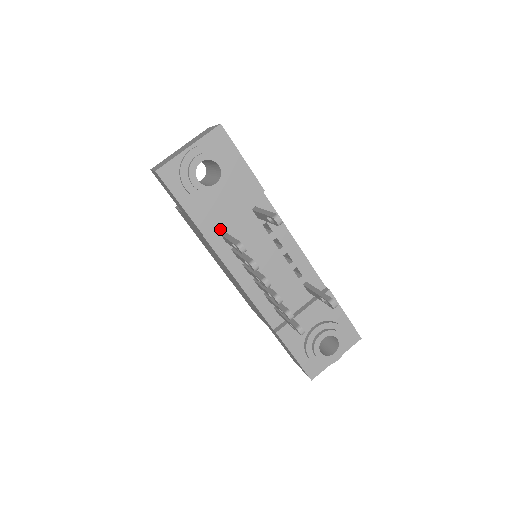
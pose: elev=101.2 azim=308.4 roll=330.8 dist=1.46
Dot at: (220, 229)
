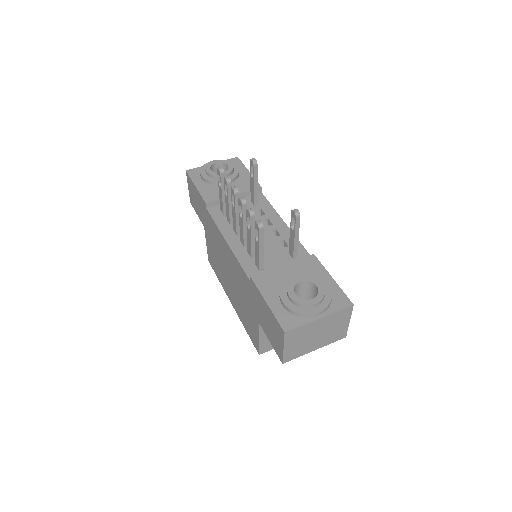
Dot at: occluded
